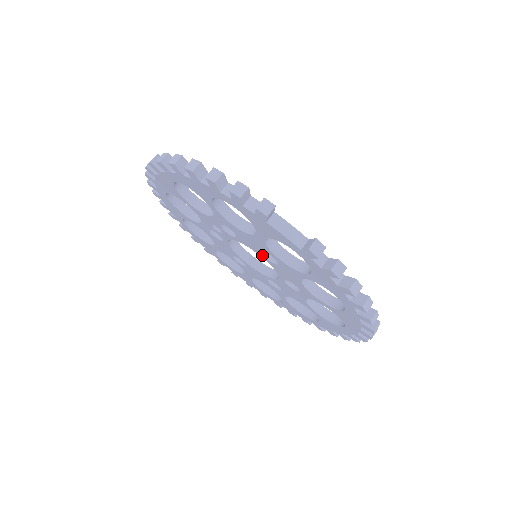
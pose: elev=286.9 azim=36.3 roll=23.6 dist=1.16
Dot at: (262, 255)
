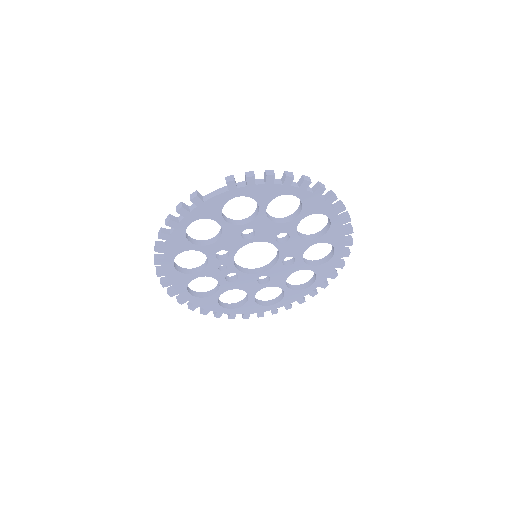
Dot at: (246, 241)
